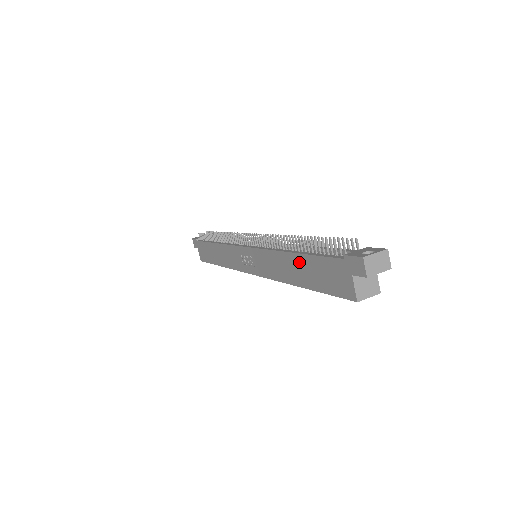
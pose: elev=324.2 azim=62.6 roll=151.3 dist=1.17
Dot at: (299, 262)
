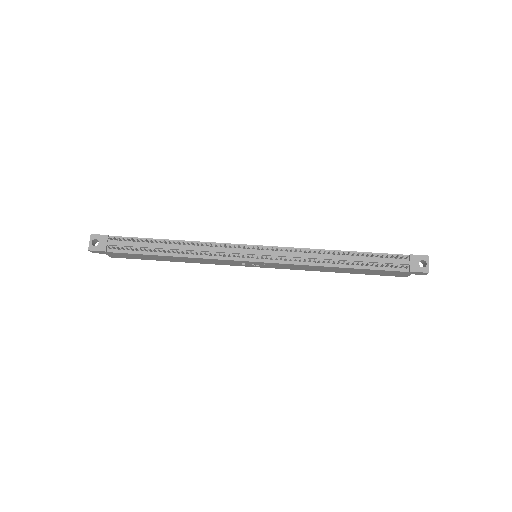
Dot at: (351, 270)
